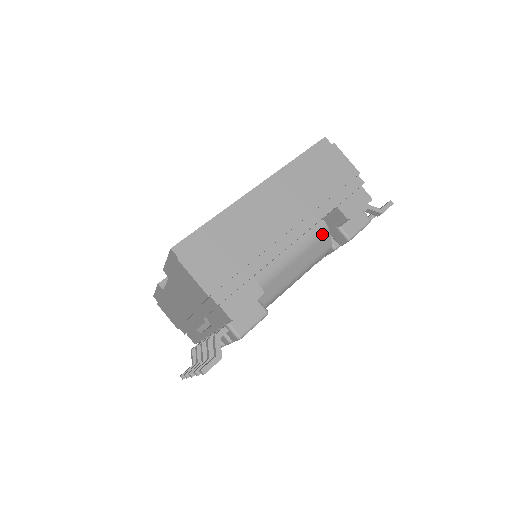
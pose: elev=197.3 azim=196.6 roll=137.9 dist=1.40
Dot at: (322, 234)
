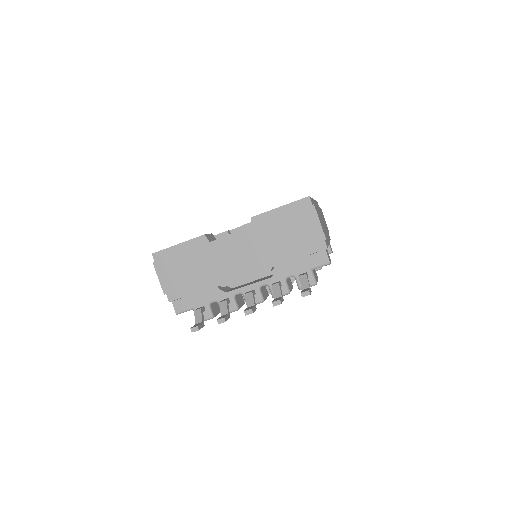
Dot at: occluded
